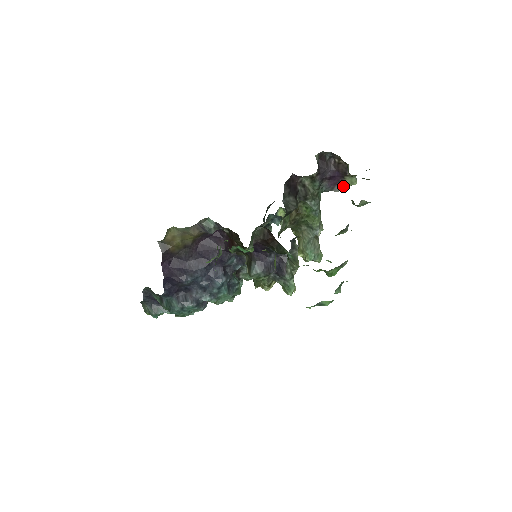
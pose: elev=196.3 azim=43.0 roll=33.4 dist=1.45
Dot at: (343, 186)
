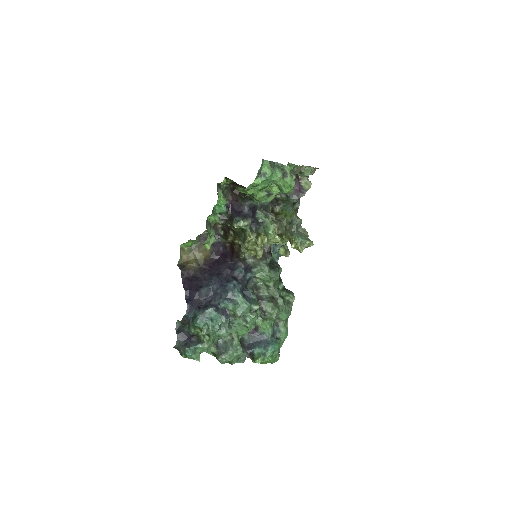
Dot at: (304, 190)
